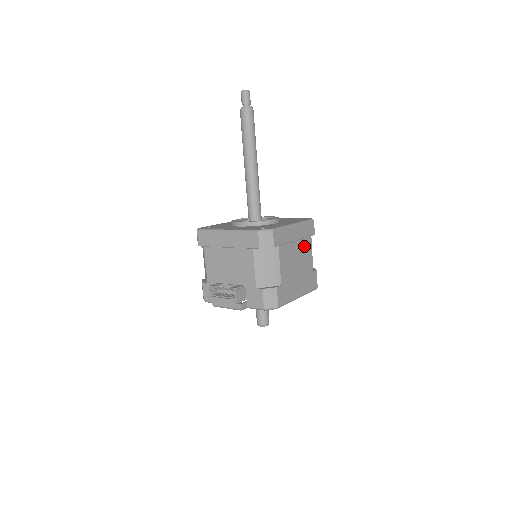
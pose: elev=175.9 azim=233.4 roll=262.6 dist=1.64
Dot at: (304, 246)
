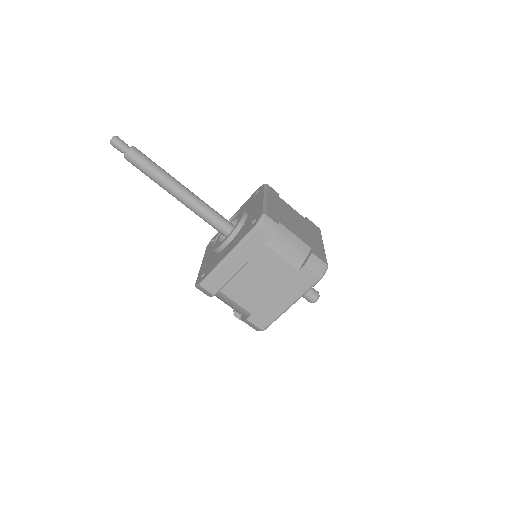
Dot at: (261, 262)
